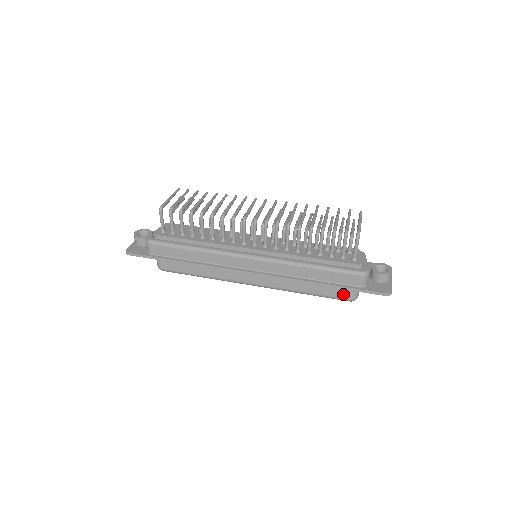
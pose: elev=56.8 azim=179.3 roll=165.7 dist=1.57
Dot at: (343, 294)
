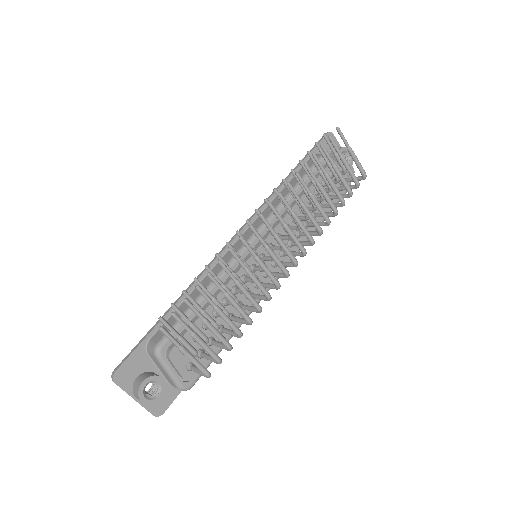
Dot at: occluded
